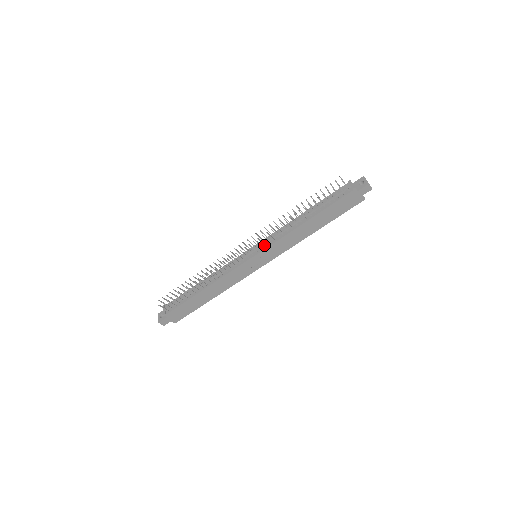
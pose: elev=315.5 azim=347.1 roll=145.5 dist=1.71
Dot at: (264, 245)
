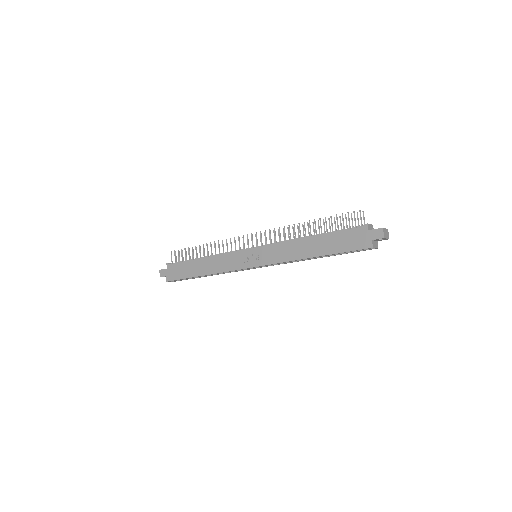
Dot at: (266, 243)
